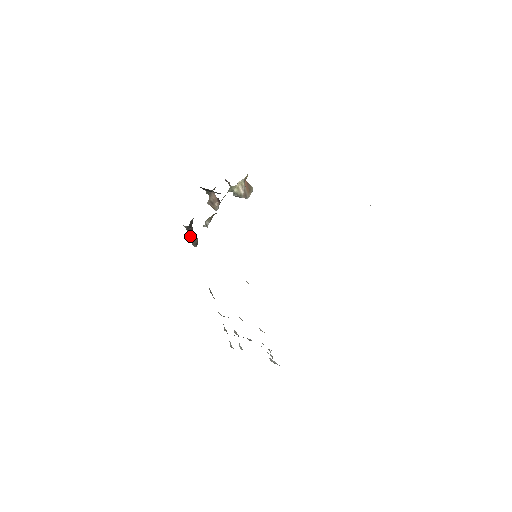
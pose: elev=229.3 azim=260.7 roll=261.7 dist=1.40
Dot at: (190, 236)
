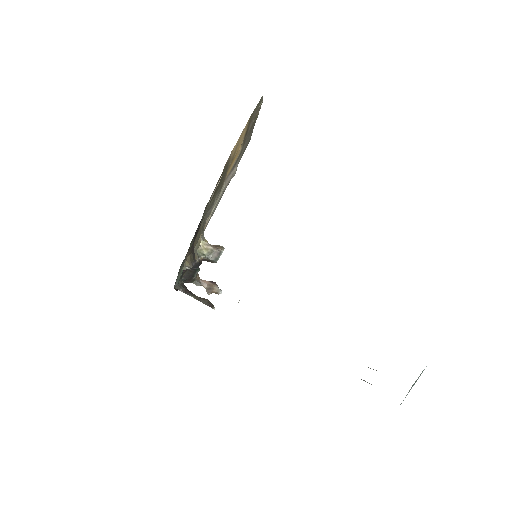
Dot at: (193, 296)
